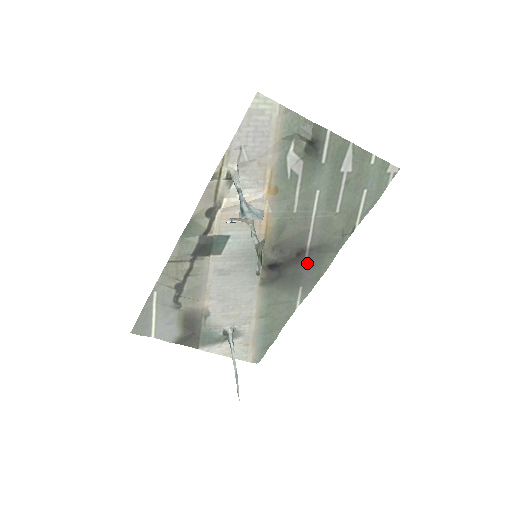
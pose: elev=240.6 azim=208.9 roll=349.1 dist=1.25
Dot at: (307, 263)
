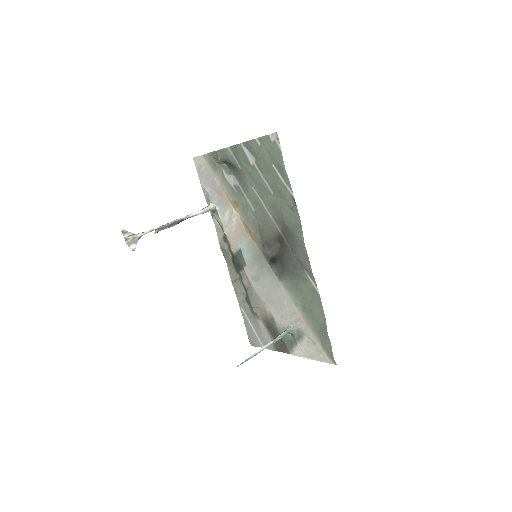
Dot at: (290, 246)
